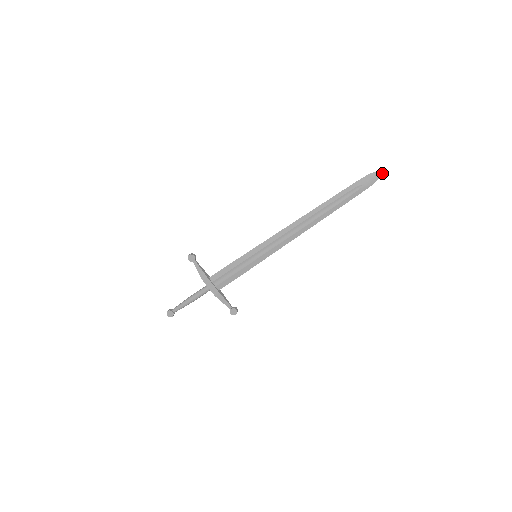
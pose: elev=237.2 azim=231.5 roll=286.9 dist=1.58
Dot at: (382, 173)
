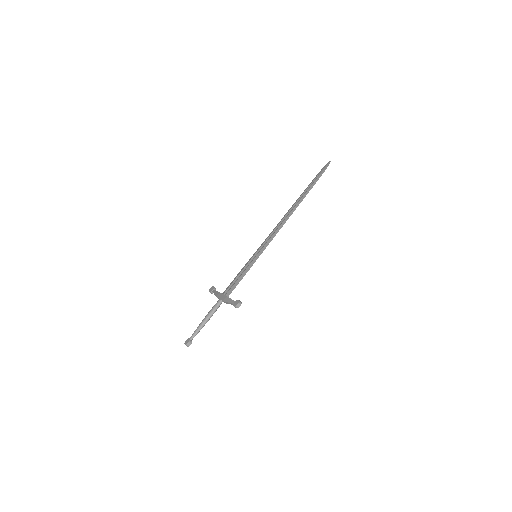
Dot at: occluded
